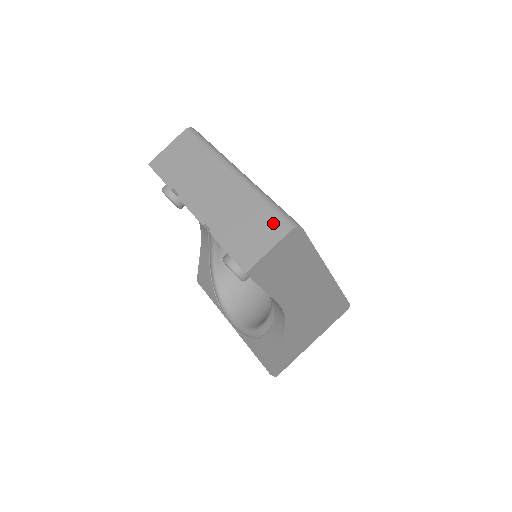
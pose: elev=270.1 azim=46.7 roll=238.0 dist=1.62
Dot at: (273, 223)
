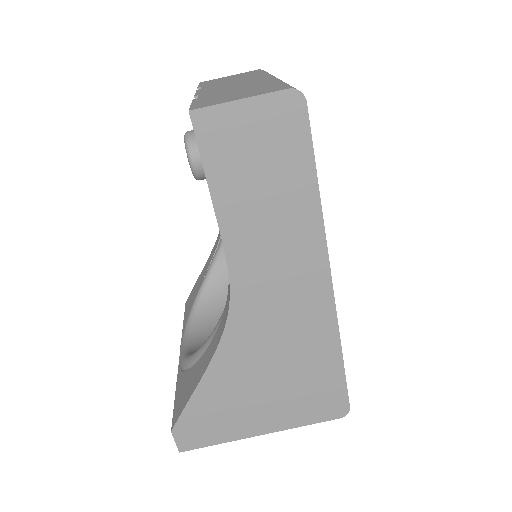
Dot at: (271, 88)
